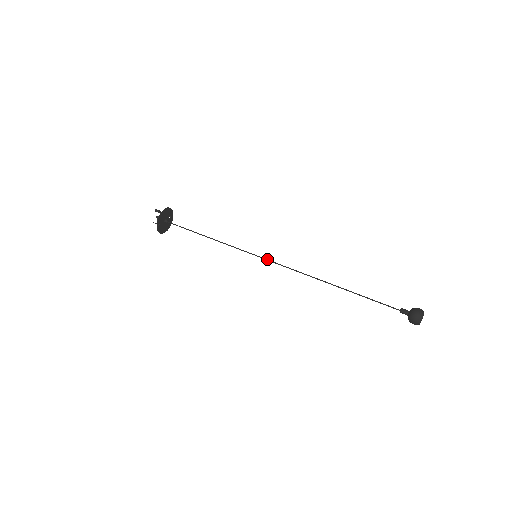
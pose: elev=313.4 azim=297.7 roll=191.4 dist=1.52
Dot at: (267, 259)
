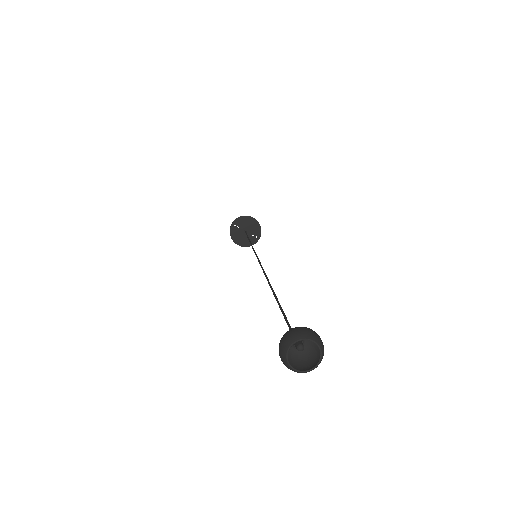
Dot at: occluded
